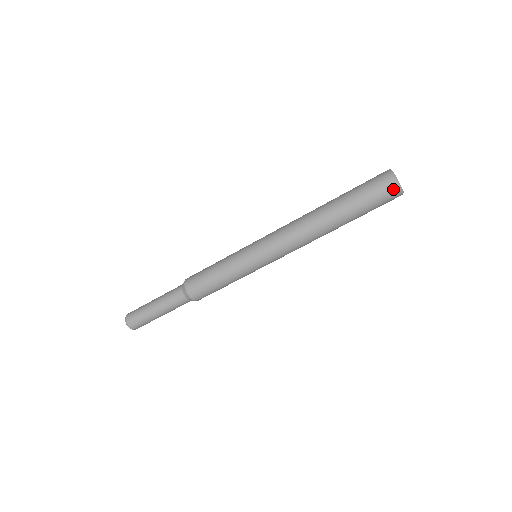
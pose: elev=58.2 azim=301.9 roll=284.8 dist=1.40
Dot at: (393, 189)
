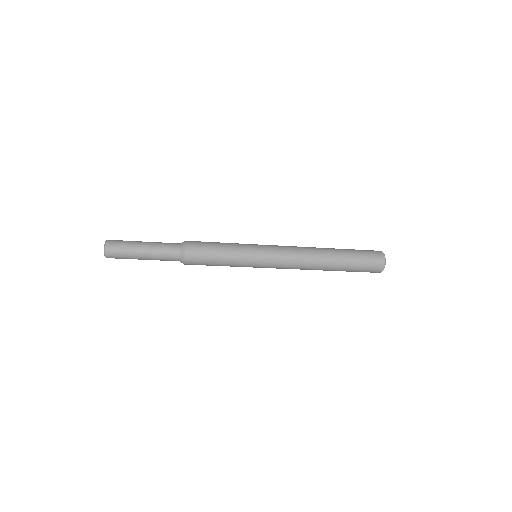
Dot at: (378, 270)
